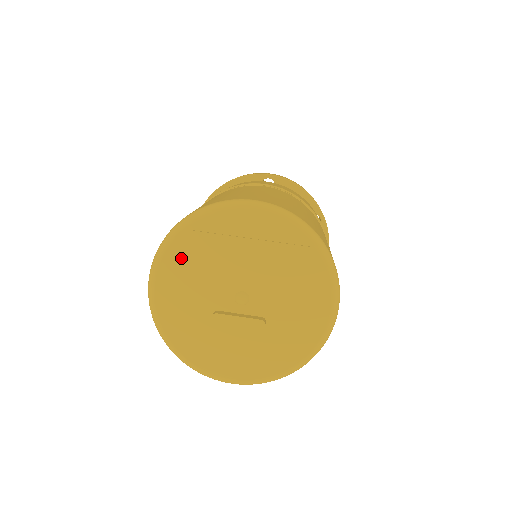
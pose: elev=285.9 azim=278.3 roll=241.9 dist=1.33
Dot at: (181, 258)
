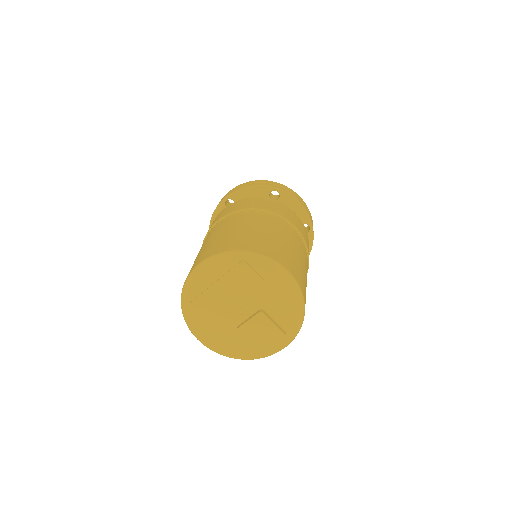
Dot at: (198, 319)
